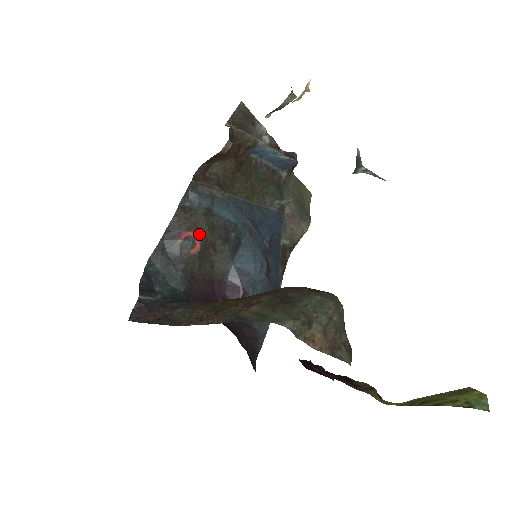
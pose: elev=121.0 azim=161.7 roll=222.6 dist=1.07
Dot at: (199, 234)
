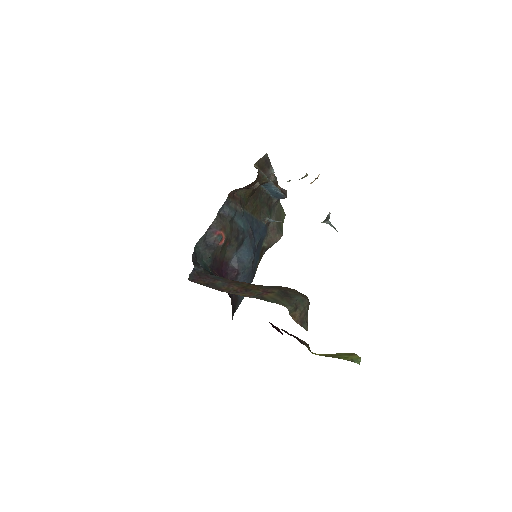
Dot at: (225, 233)
